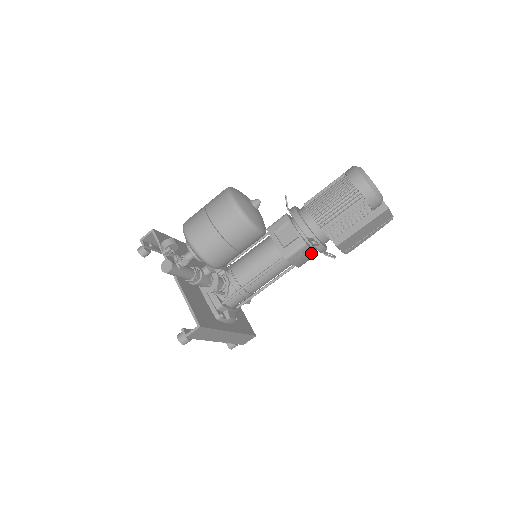
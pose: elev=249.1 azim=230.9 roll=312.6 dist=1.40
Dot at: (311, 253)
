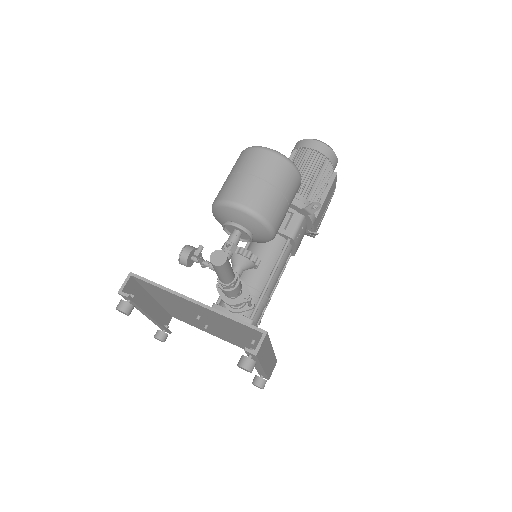
Dot at: (304, 231)
